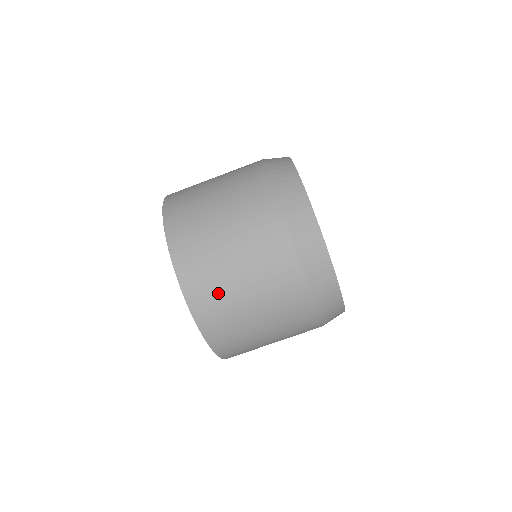
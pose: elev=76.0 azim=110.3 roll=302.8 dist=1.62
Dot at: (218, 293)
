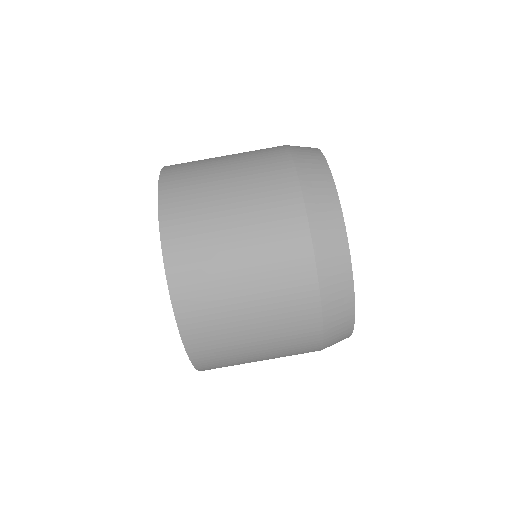
Dot at: (224, 345)
